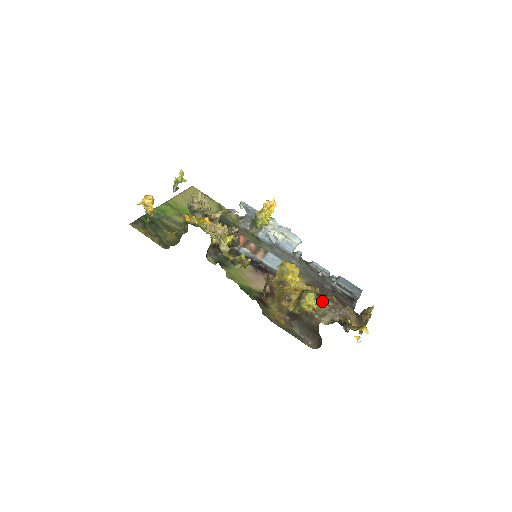
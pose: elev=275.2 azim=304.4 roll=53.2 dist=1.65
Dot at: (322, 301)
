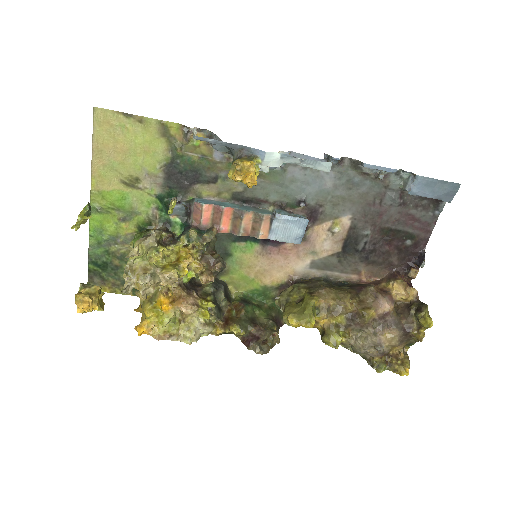
Dot at: (354, 329)
